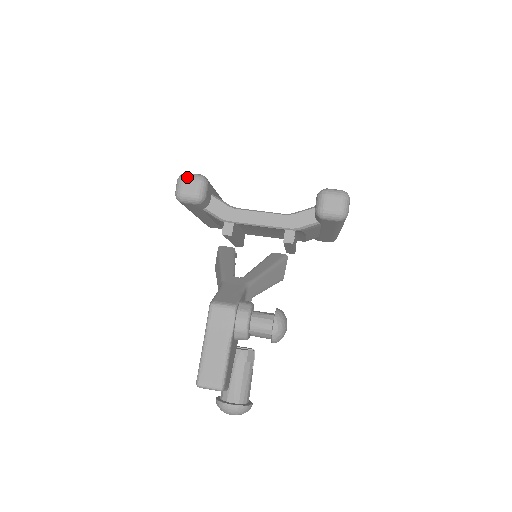
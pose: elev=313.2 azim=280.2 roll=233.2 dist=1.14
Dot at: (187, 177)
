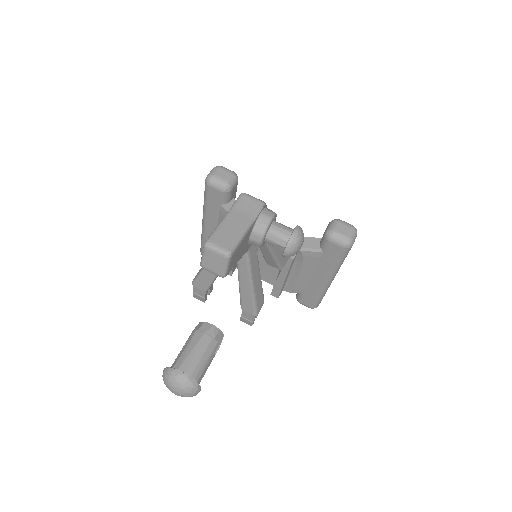
Dot at: (223, 168)
